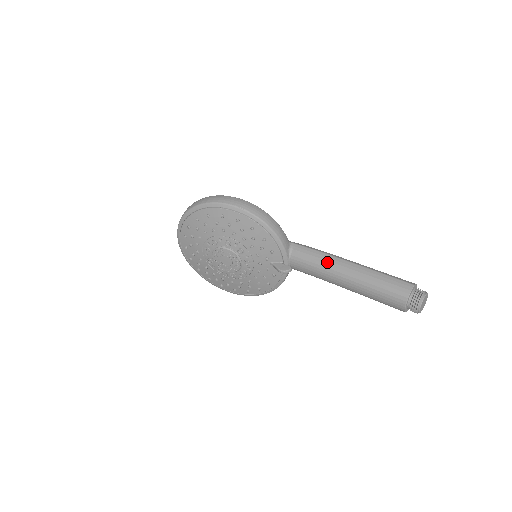
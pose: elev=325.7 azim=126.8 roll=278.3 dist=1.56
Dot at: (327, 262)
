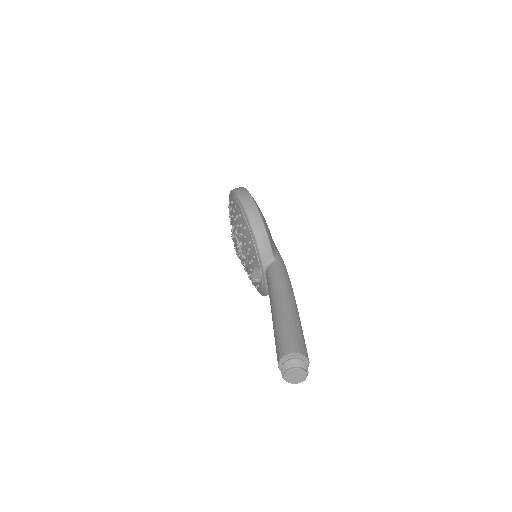
Dot at: (275, 290)
